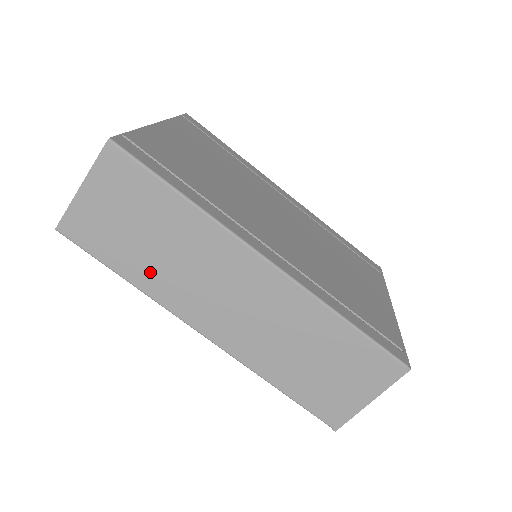
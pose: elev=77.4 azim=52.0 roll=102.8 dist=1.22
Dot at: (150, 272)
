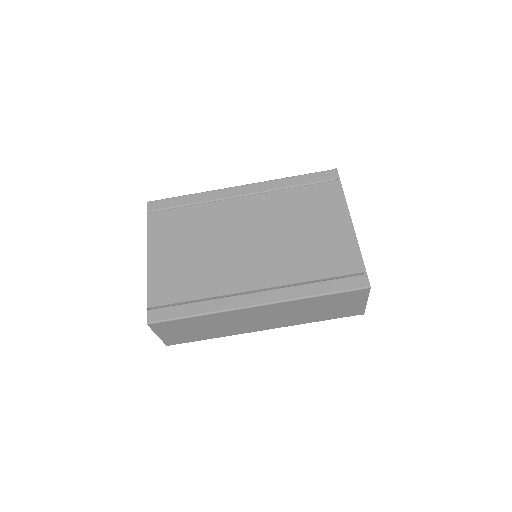
Dot at: (217, 333)
